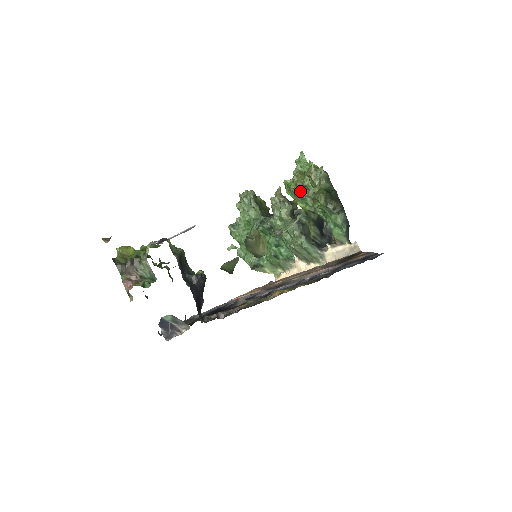
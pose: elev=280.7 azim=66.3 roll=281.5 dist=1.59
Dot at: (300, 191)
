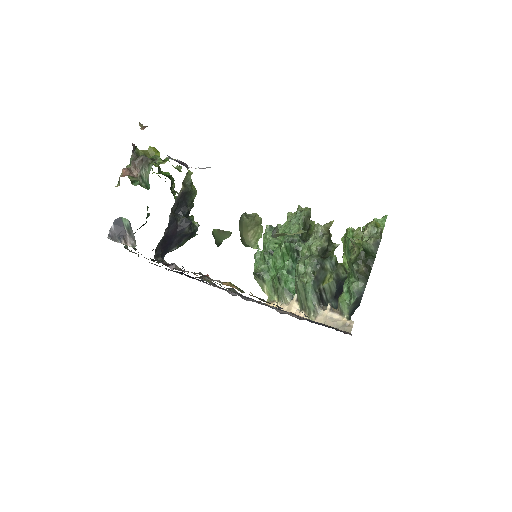
Dot at: occluded
